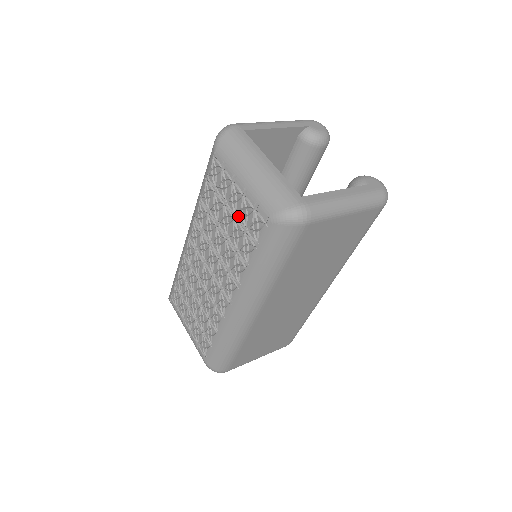
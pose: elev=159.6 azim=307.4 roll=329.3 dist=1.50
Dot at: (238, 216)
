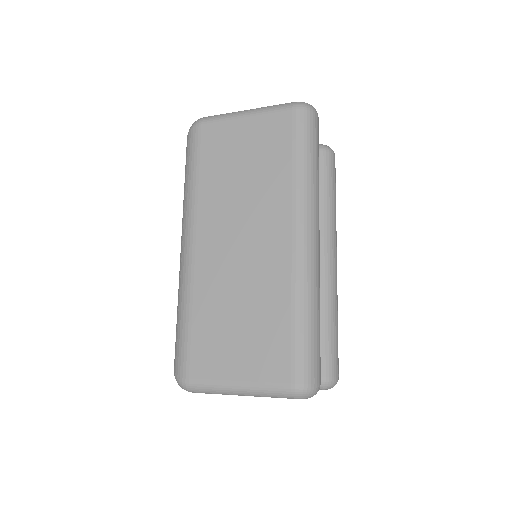
Dot at: occluded
